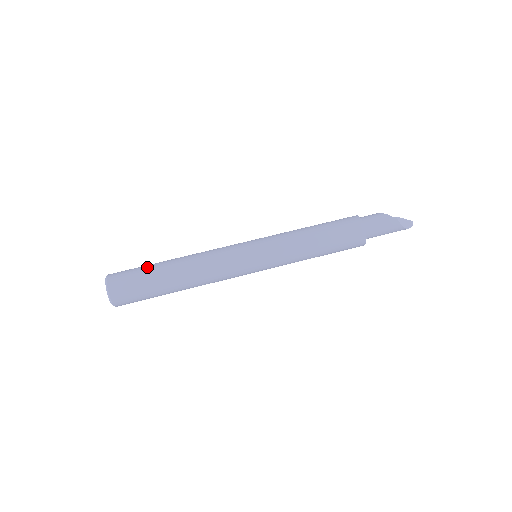
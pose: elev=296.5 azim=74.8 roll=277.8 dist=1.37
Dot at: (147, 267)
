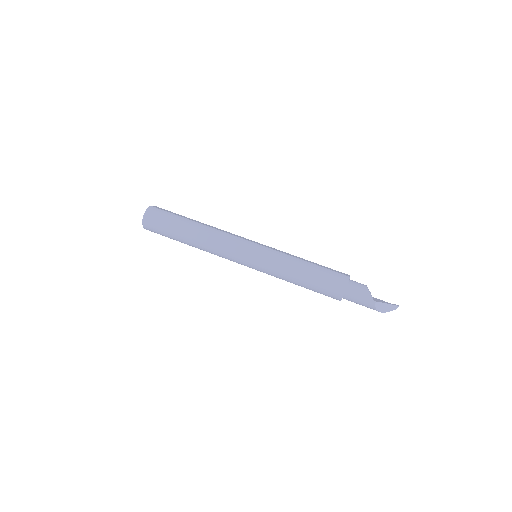
Dot at: (176, 219)
